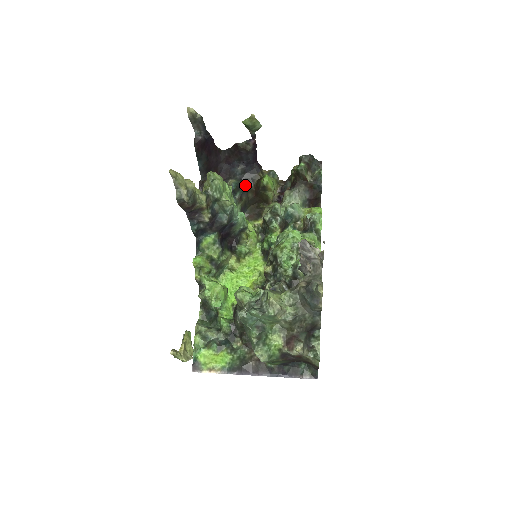
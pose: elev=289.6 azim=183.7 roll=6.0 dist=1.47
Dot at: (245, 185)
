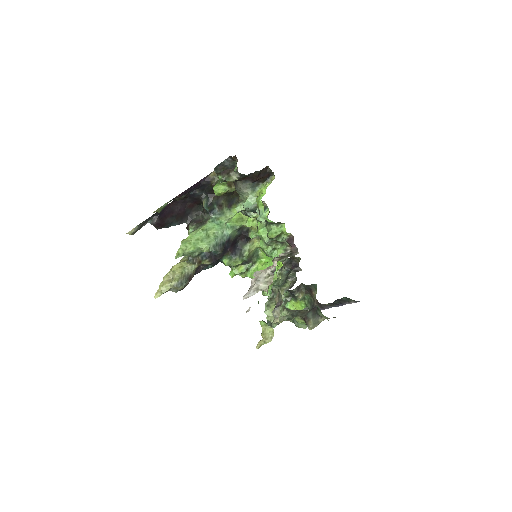
Dot at: (213, 196)
